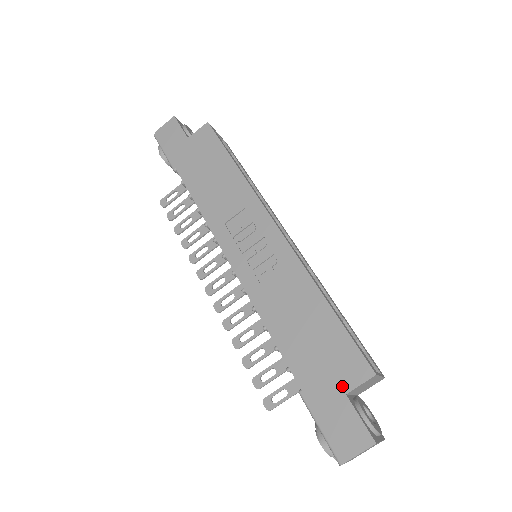
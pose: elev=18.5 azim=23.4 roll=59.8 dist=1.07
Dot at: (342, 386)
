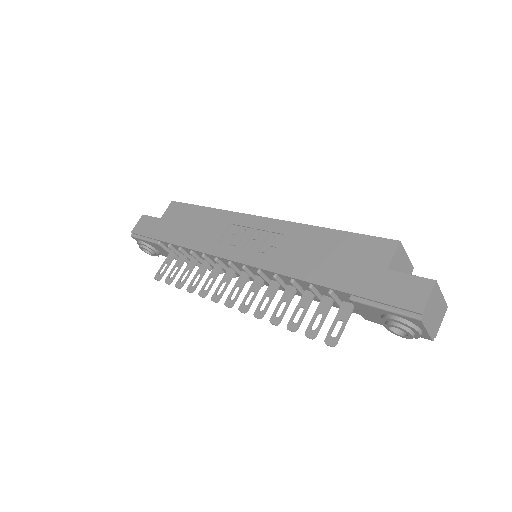
Dot at: (380, 267)
